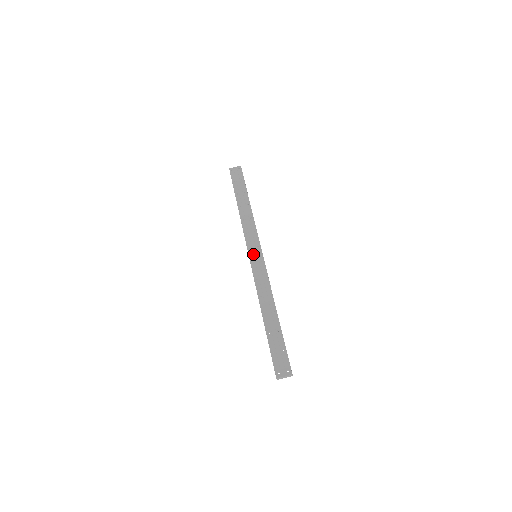
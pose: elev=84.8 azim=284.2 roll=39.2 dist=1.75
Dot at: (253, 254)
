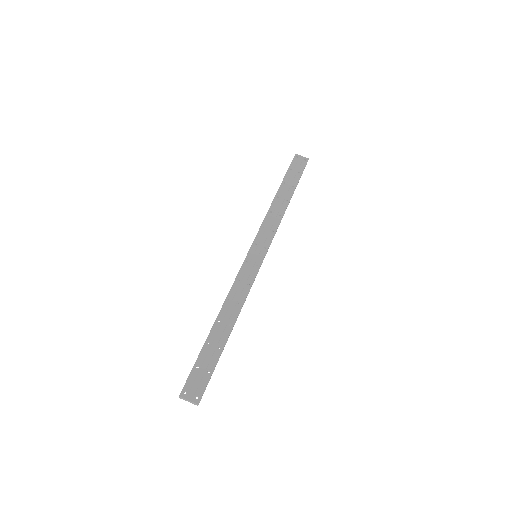
Dot at: (254, 252)
